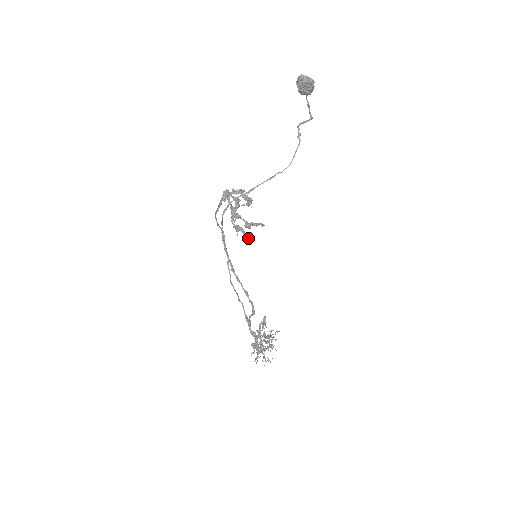
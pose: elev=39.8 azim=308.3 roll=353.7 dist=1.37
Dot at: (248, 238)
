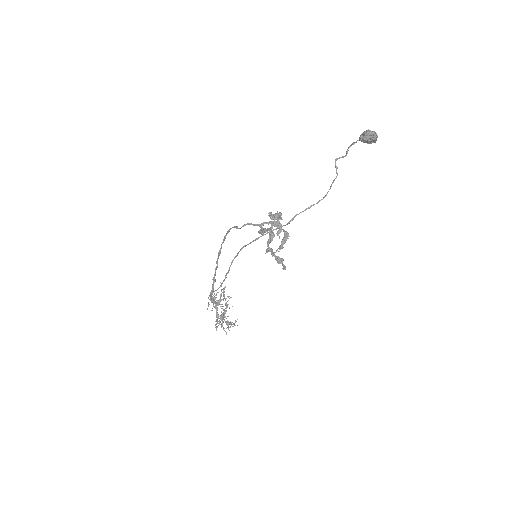
Dot at: (279, 263)
